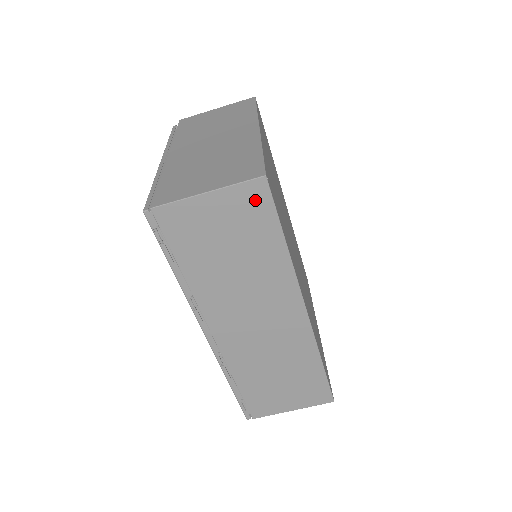
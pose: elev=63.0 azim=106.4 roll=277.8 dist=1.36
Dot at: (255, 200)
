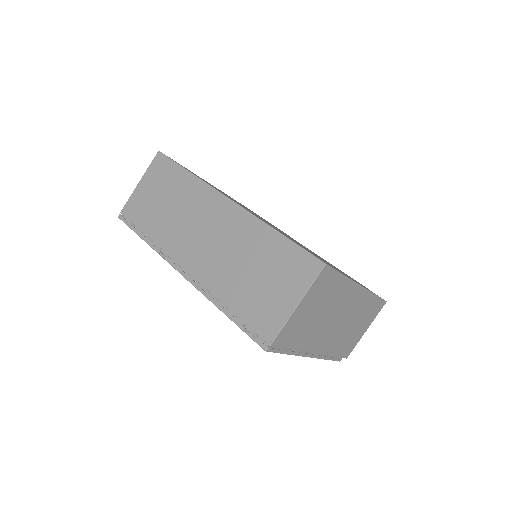
Dot at: (161, 165)
